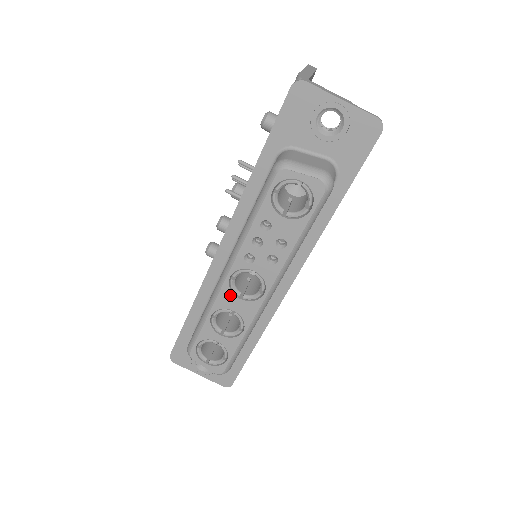
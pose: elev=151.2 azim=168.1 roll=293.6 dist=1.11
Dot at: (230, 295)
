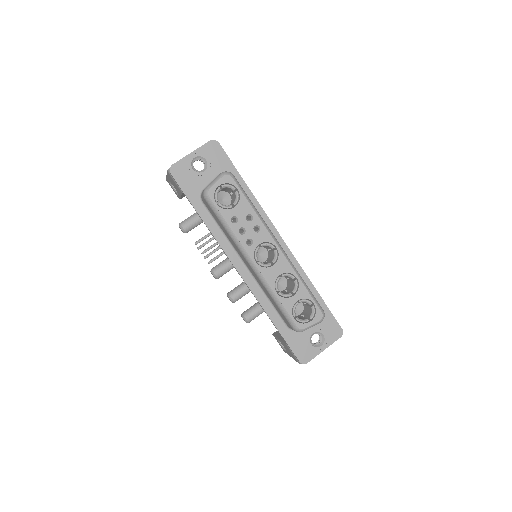
Dot at: (268, 270)
